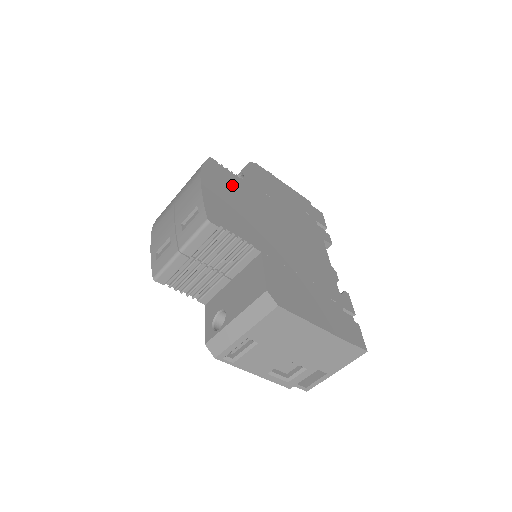
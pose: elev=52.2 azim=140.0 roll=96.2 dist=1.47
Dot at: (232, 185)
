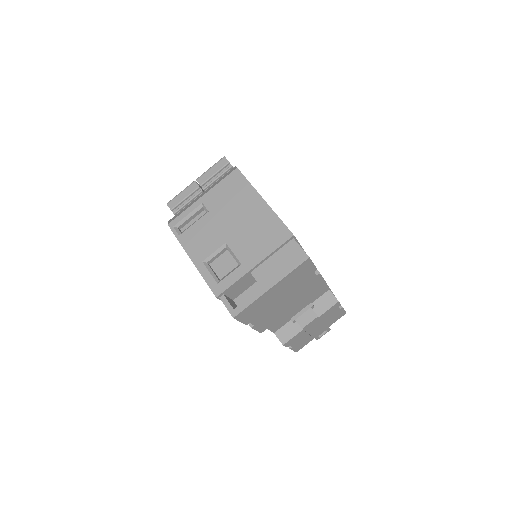
Dot at: occluded
